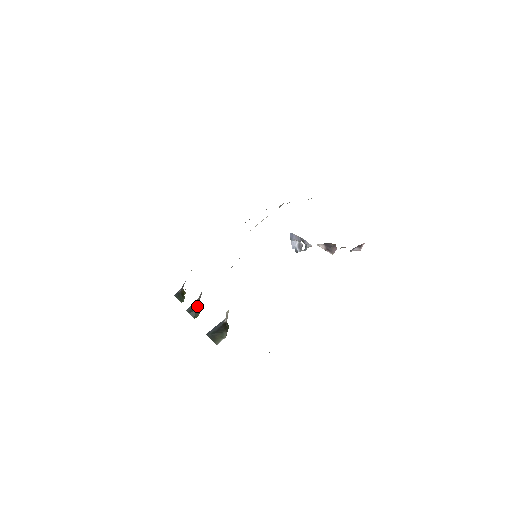
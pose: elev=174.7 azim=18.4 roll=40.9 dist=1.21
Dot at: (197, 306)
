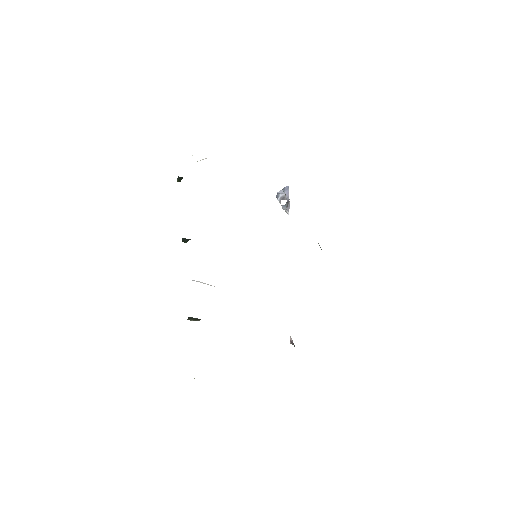
Dot at: occluded
